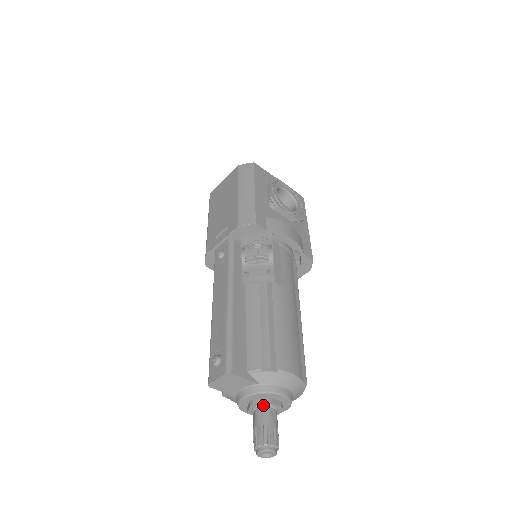
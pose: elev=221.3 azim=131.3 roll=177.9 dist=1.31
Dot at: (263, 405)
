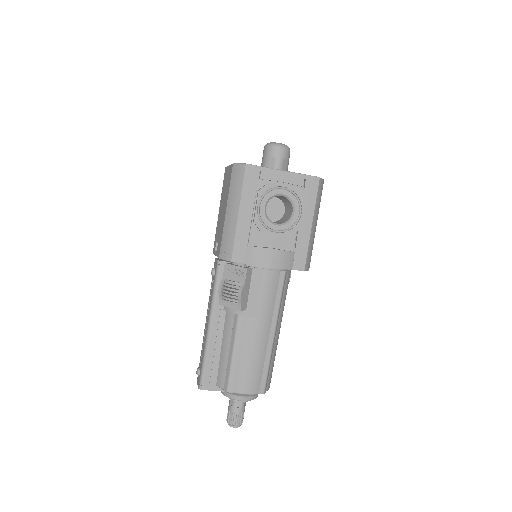
Dot at: (232, 399)
